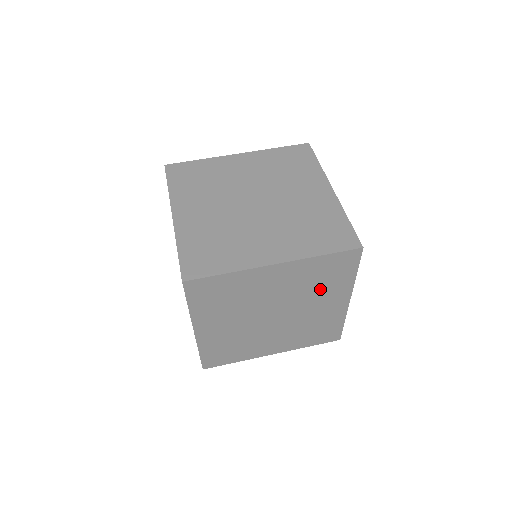
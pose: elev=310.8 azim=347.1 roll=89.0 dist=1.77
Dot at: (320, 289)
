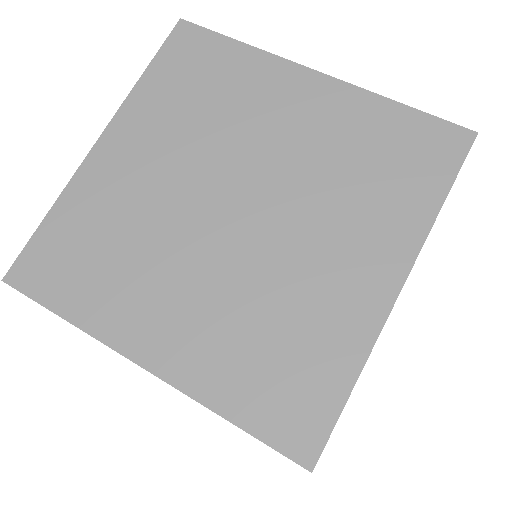
Dot at: occluded
